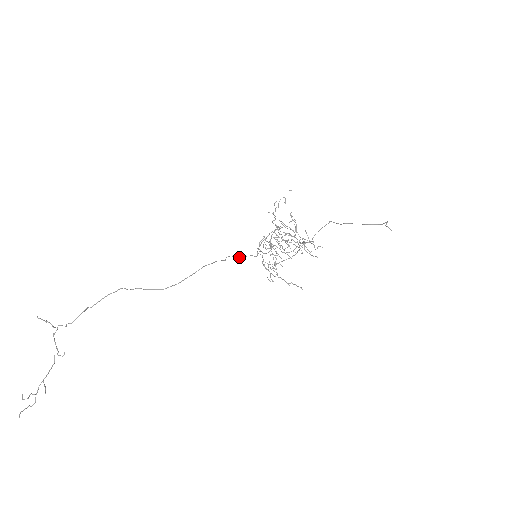
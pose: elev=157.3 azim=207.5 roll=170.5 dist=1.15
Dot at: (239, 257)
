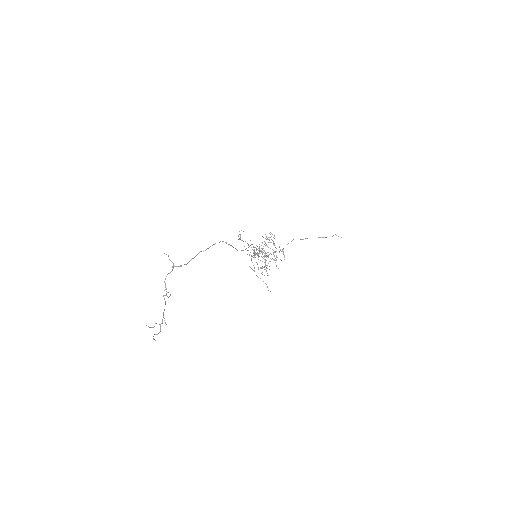
Dot at: (254, 251)
